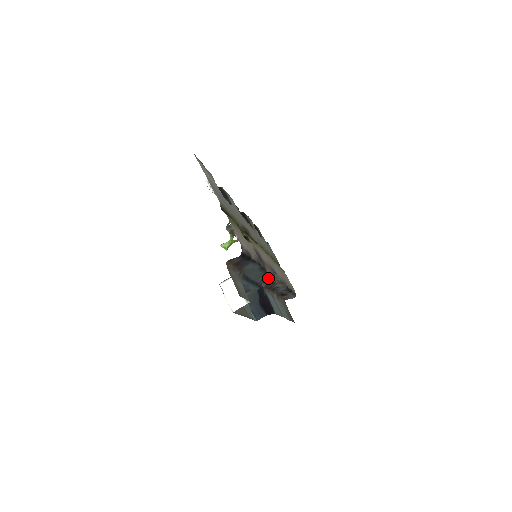
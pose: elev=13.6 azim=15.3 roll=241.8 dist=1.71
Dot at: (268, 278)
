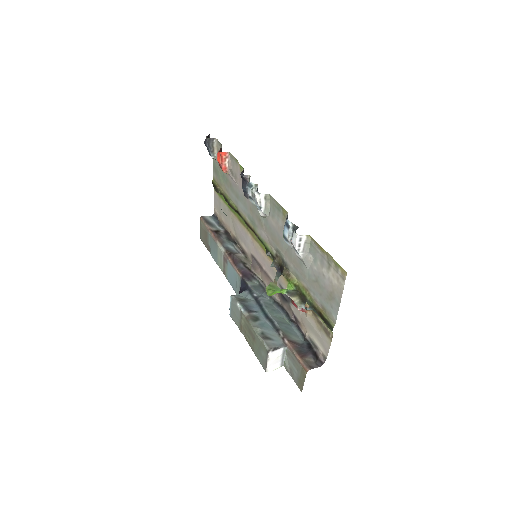
Dot at: (262, 287)
